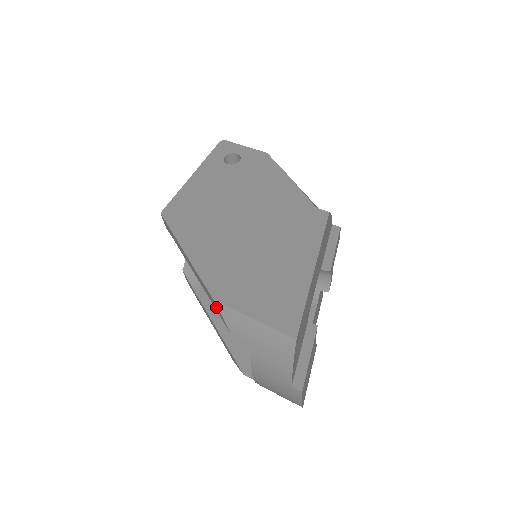
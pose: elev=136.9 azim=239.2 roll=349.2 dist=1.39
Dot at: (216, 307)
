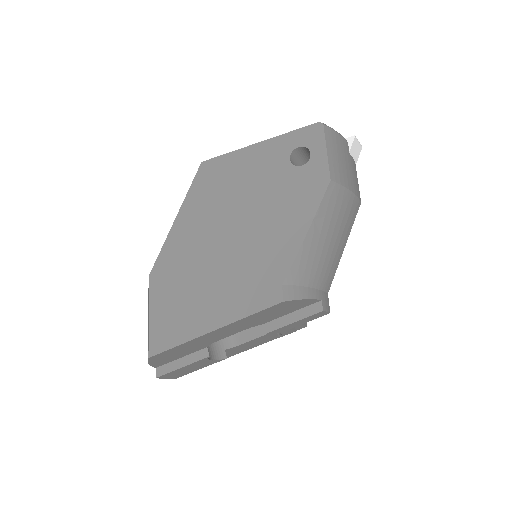
Dot at: occluded
